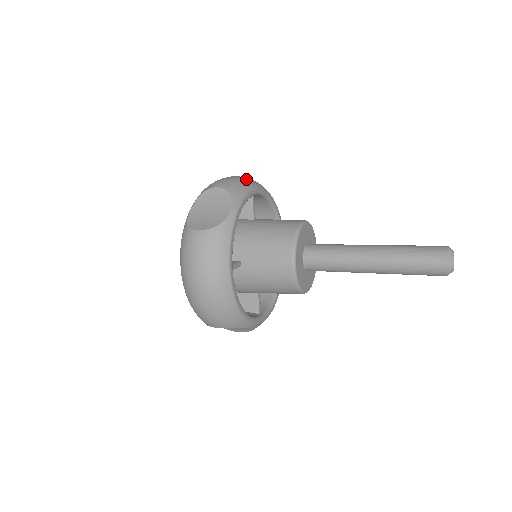
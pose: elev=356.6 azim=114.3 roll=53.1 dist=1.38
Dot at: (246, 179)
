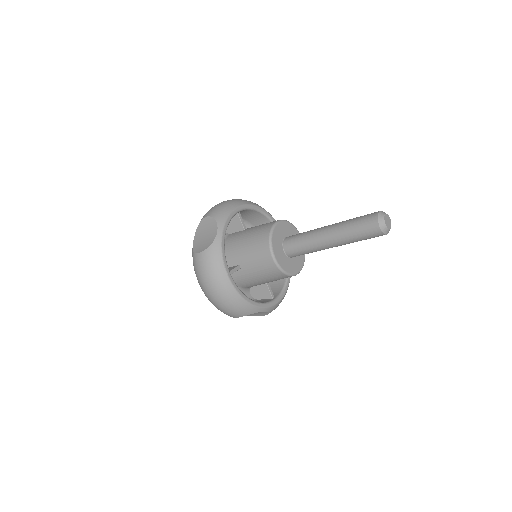
Dot at: (230, 202)
